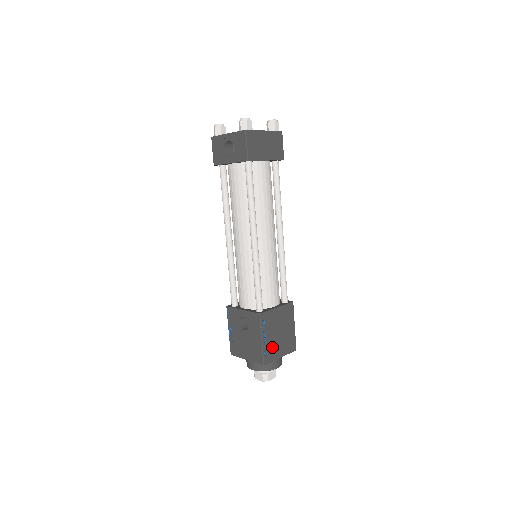
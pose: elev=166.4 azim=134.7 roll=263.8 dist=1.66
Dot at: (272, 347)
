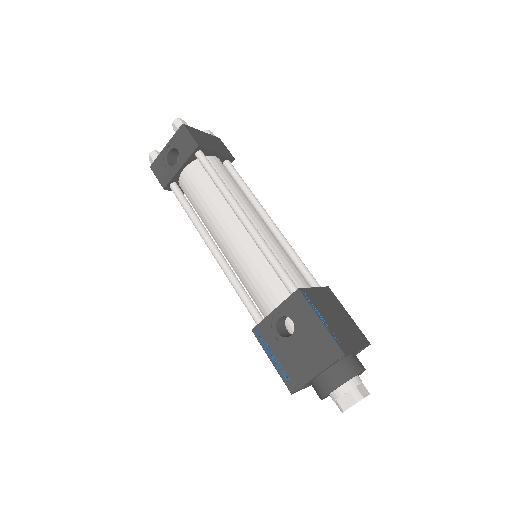
Dot at: (339, 333)
